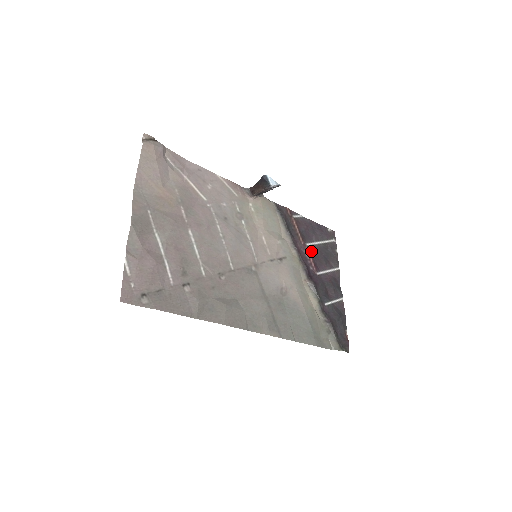
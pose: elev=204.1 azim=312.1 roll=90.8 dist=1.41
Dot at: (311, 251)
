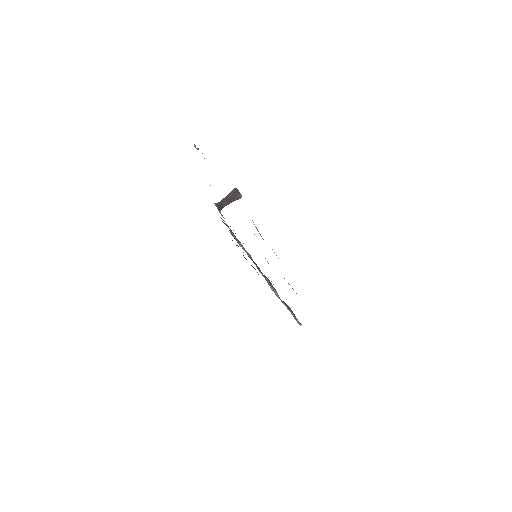
Dot at: occluded
